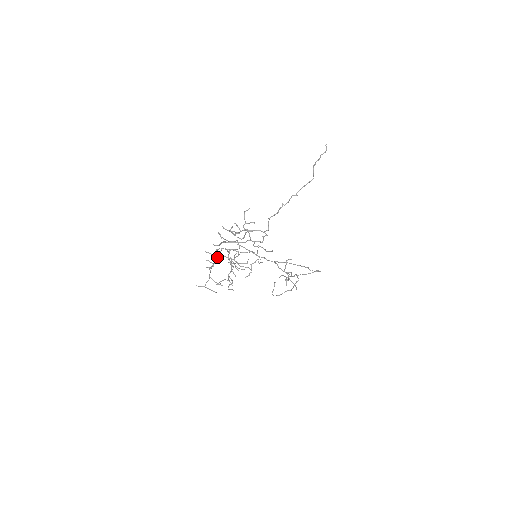
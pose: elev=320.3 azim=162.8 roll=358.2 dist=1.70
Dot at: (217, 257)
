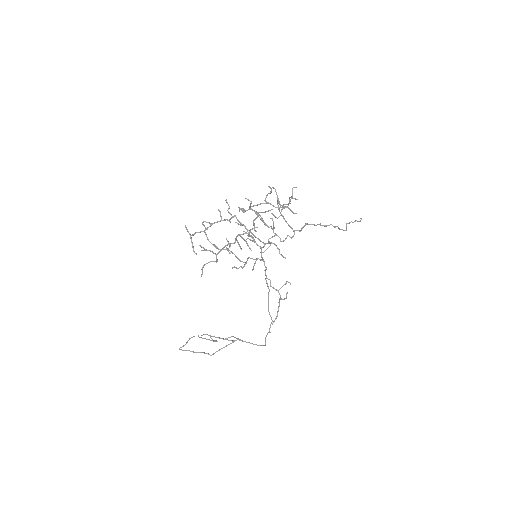
Dot at: occluded
